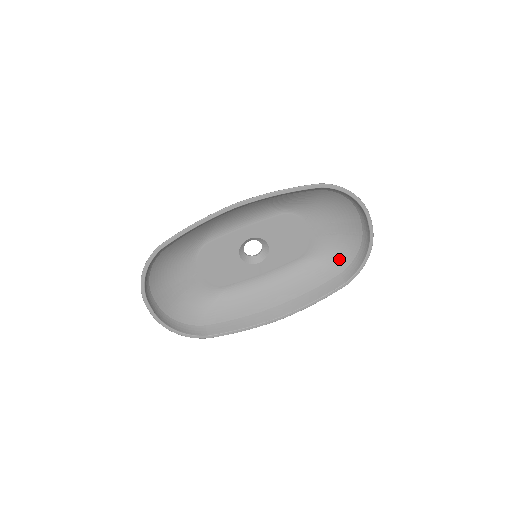
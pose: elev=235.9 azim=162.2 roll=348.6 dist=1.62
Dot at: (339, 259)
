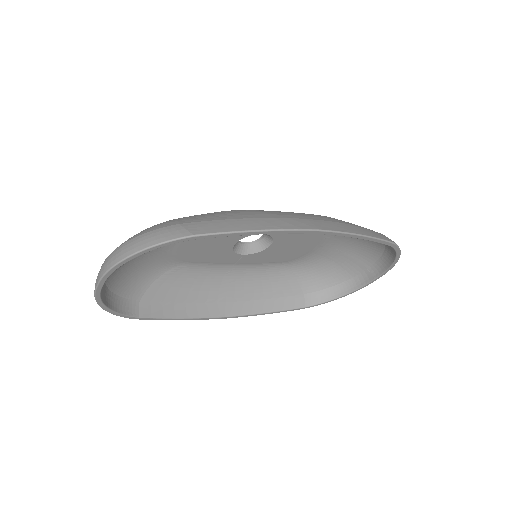
Dot at: (312, 280)
